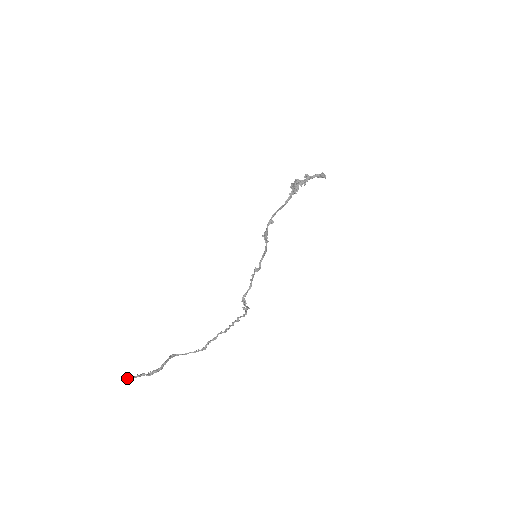
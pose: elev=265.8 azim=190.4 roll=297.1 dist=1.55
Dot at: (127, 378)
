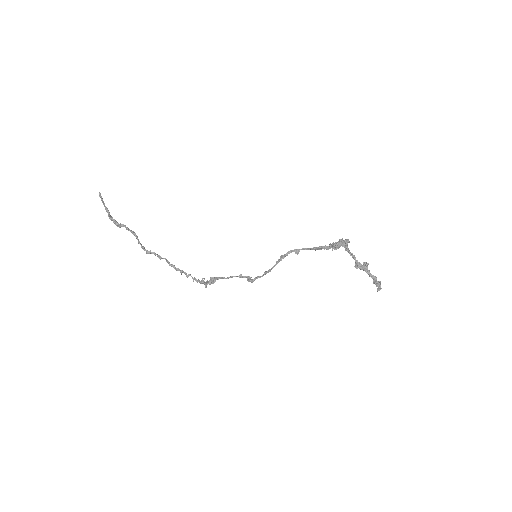
Dot at: (100, 196)
